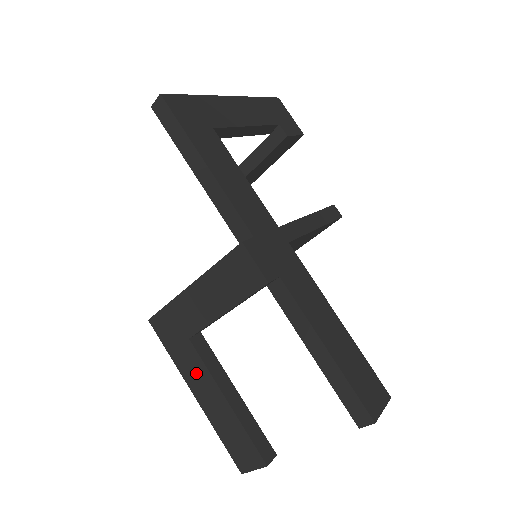
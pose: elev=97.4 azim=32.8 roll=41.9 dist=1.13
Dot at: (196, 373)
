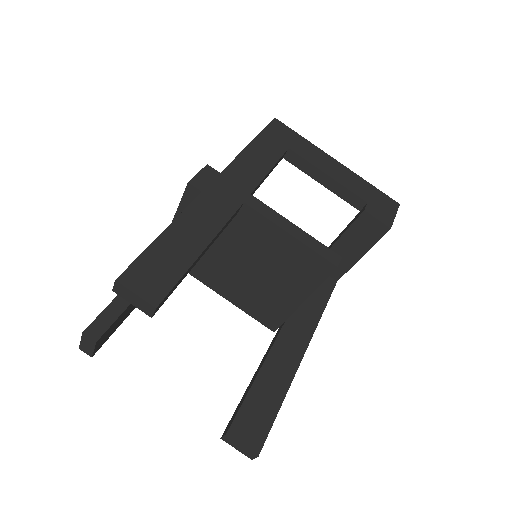
Dot at: occluded
